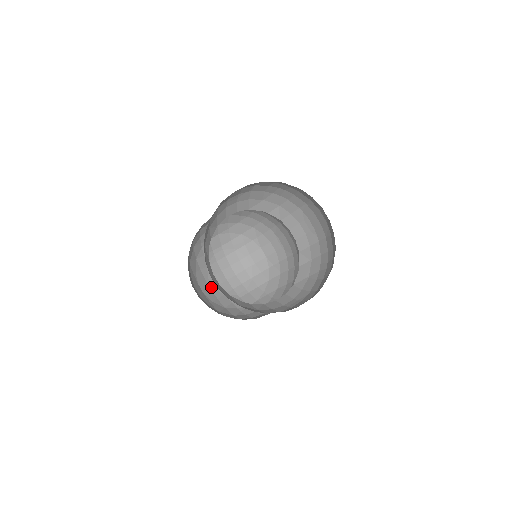
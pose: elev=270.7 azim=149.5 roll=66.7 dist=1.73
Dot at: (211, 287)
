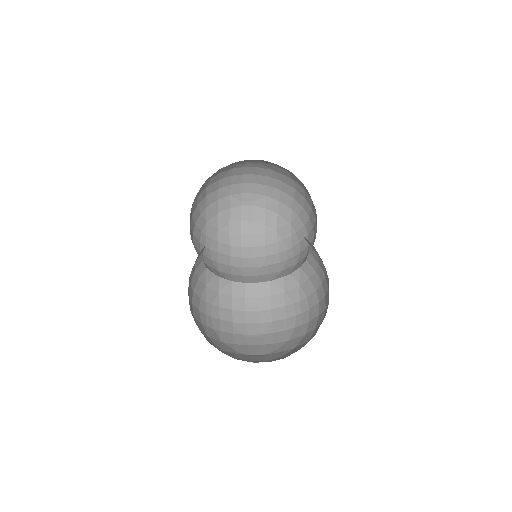
Dot at: (220, 186)
